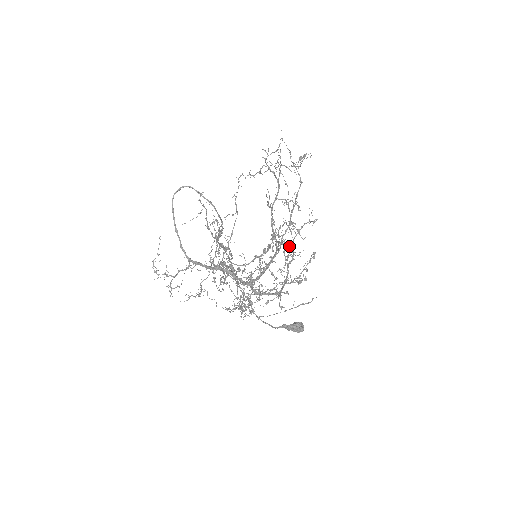
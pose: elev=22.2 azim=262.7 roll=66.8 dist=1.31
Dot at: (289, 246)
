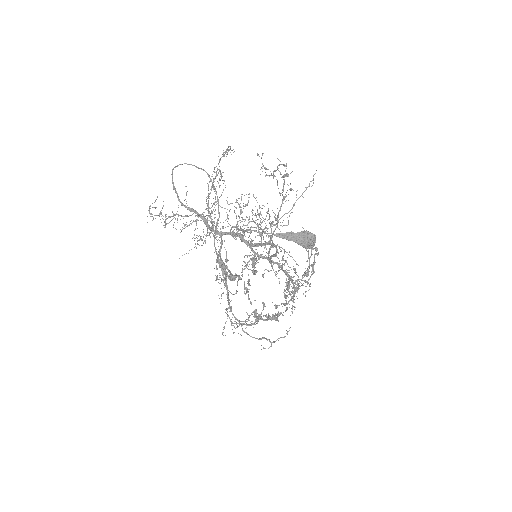
Dot at: occluded
